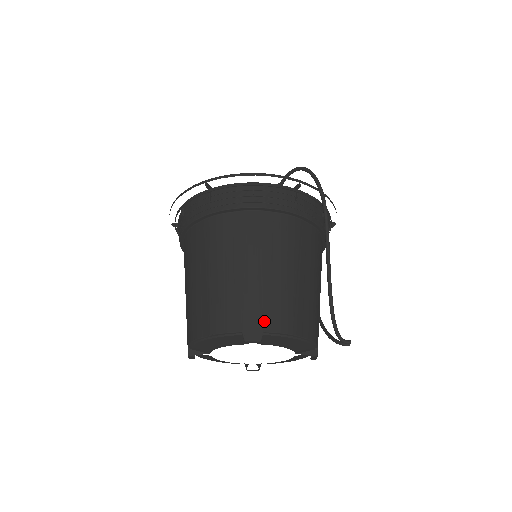
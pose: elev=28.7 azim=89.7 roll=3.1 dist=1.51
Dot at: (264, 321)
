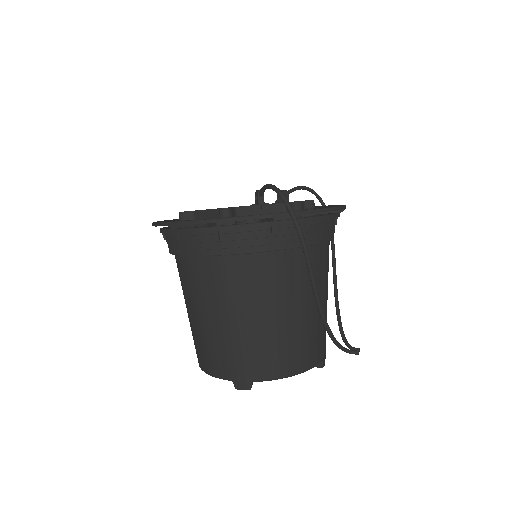
Dot at: (251, 372)
